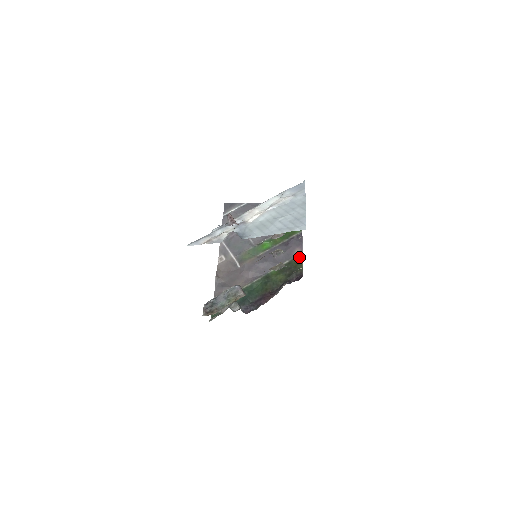
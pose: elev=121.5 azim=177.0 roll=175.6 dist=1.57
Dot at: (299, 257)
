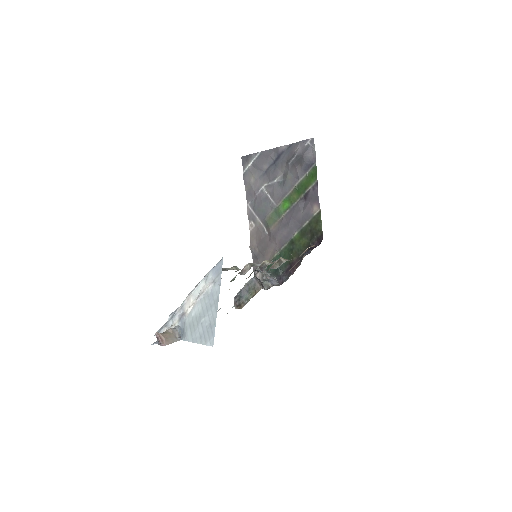
Dot at: (317, 215)
